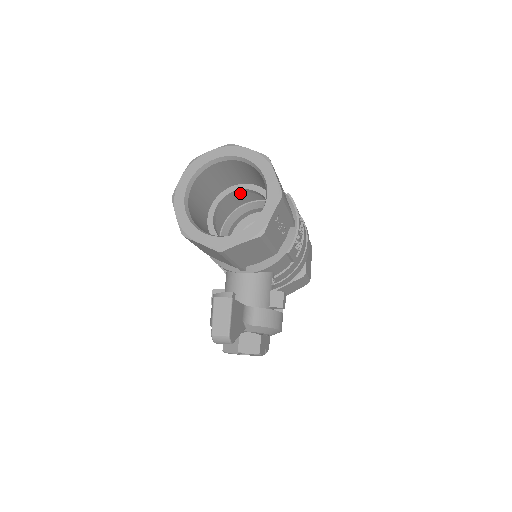
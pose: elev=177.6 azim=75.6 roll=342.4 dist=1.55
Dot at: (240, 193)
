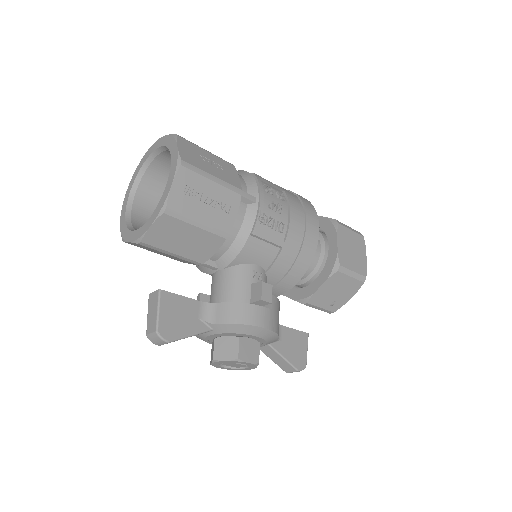
Dot at: occluded
